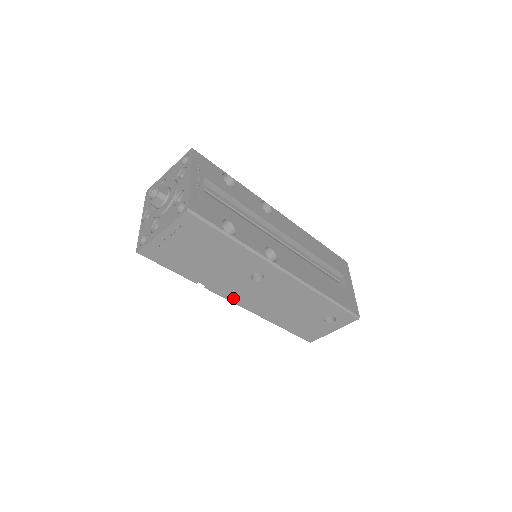
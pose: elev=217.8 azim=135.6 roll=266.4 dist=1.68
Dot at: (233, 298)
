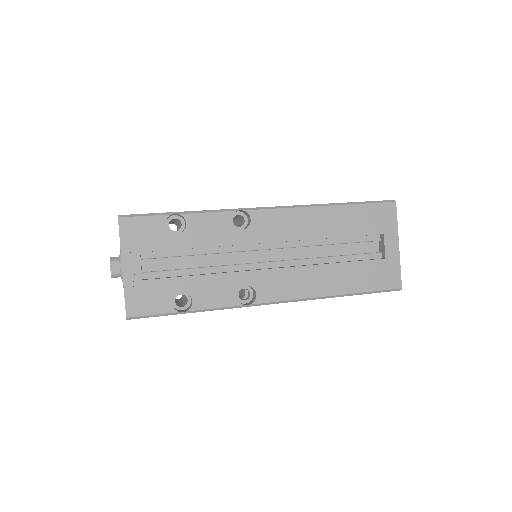
Dot at: occluded
